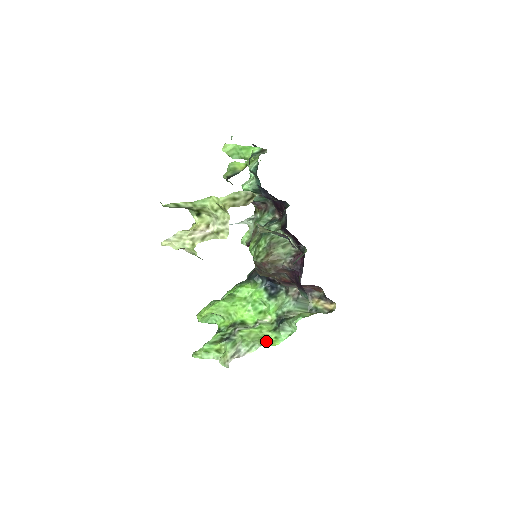
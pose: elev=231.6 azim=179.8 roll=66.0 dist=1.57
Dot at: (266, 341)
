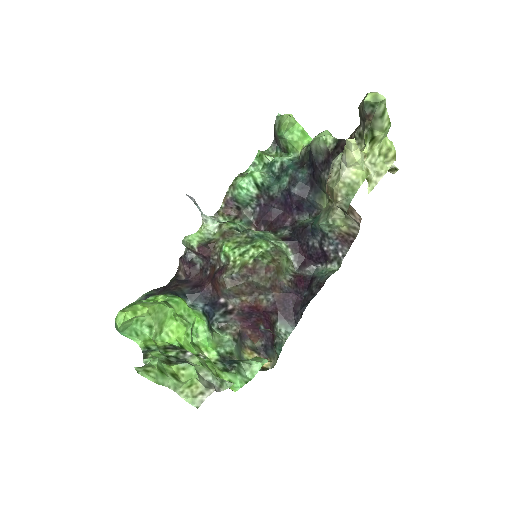
Dot at: occluded
